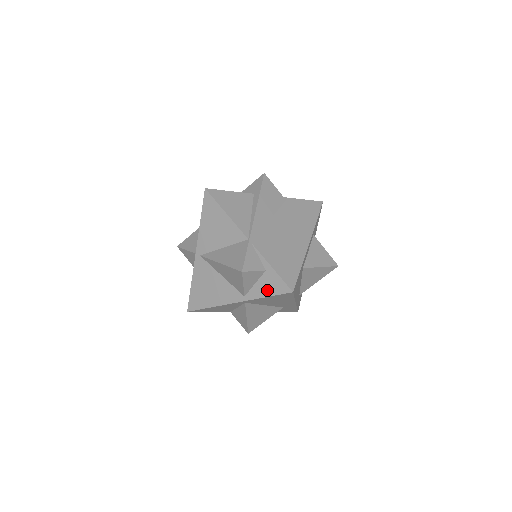
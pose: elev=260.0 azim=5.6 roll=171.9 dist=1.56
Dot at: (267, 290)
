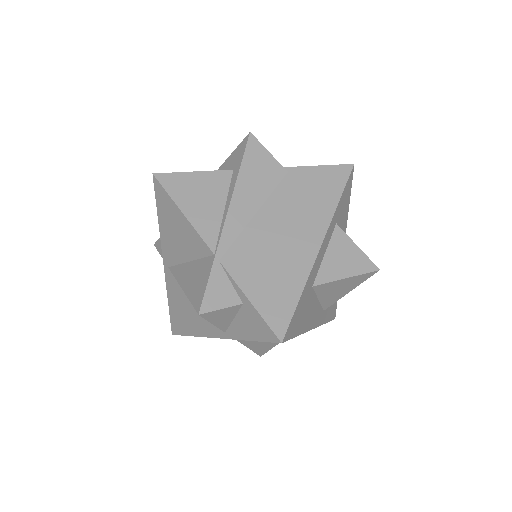
Dot at: (249, 331)
